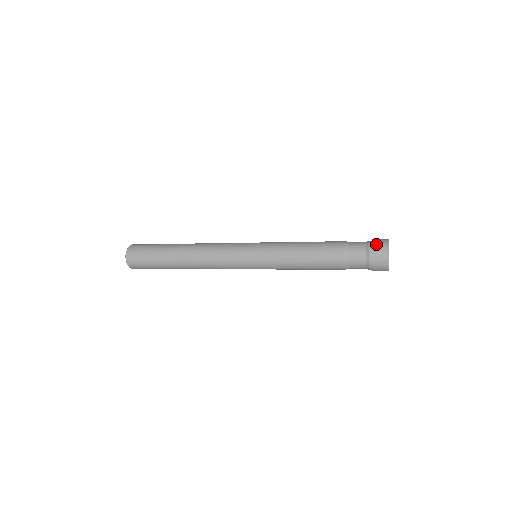
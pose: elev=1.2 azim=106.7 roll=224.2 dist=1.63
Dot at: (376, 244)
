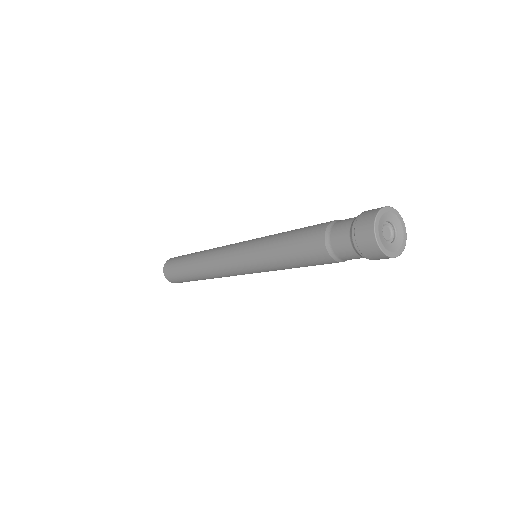
Dot at: occluded
